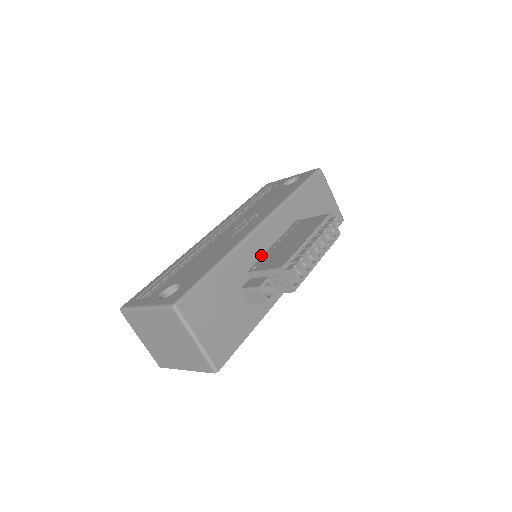
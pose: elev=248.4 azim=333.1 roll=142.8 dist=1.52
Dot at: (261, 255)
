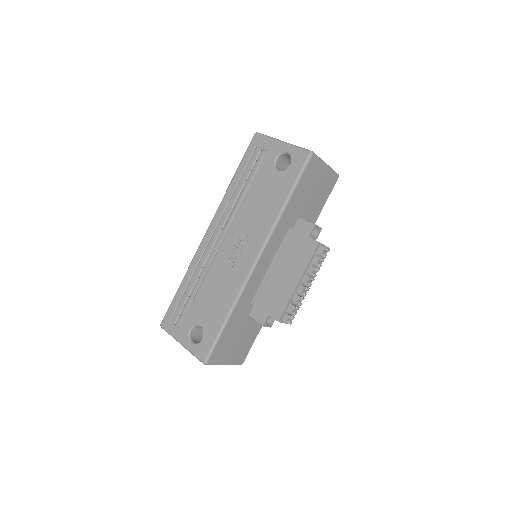
Dot at: (261, 282)
